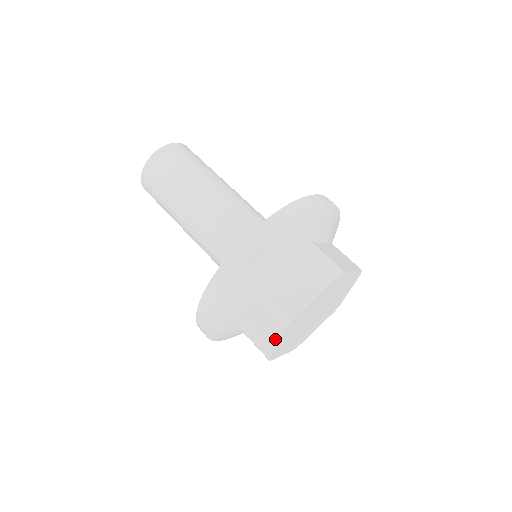
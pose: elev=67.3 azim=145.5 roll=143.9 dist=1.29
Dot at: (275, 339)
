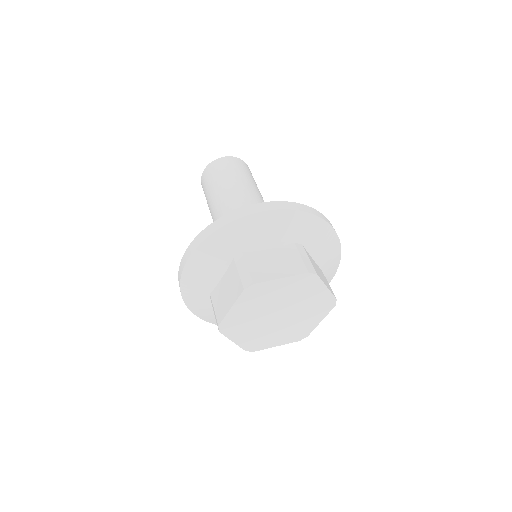
Dot at: (232, 302)
